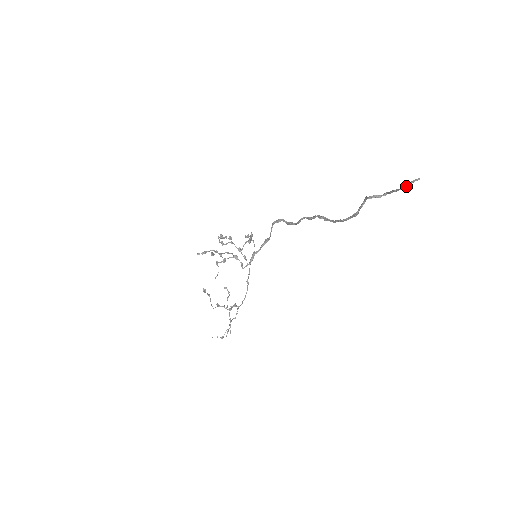
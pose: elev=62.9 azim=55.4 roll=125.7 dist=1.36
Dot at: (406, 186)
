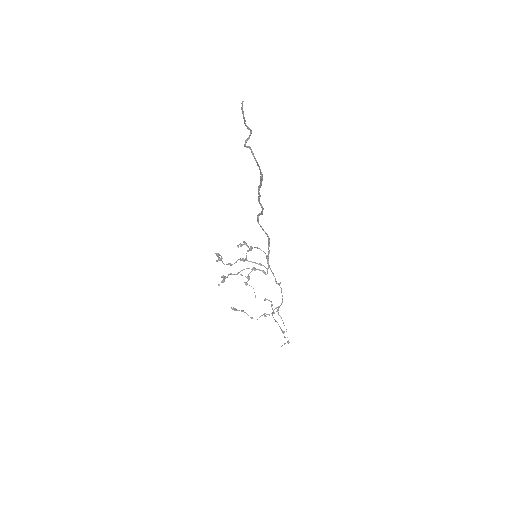
Dot at: (243, 114)
